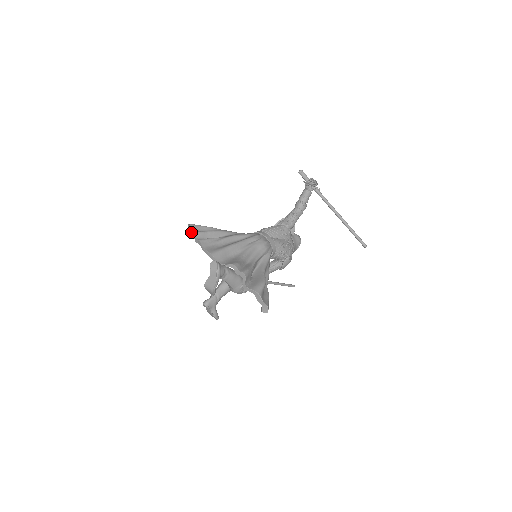
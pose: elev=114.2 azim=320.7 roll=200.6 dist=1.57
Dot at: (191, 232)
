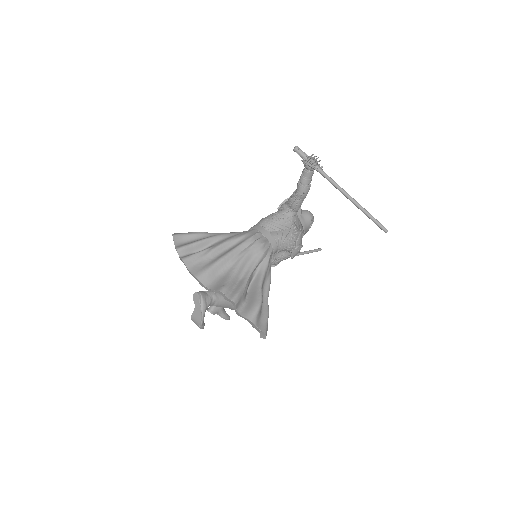
Dot at: (175, 247)
